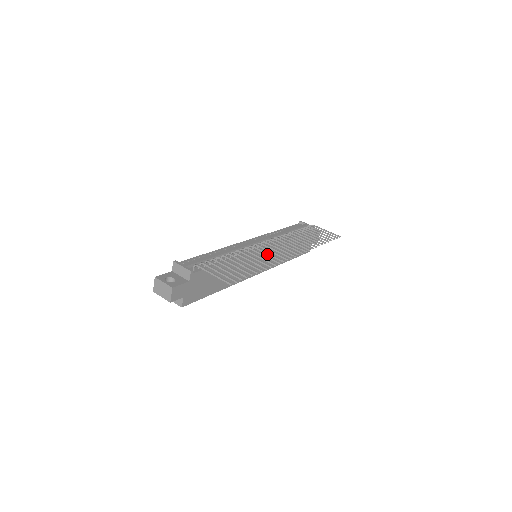
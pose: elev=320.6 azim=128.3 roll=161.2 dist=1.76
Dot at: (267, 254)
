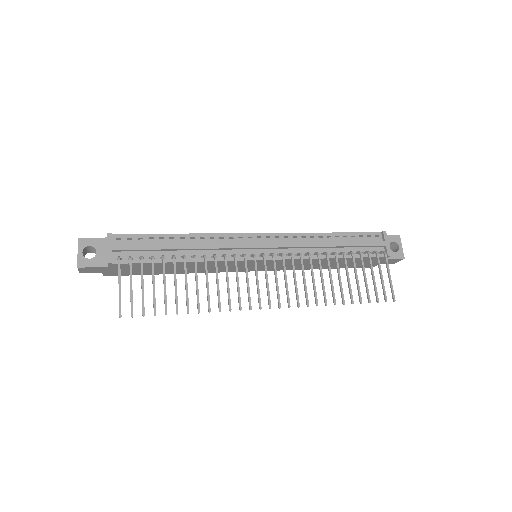
Dot at: (237, 283)
